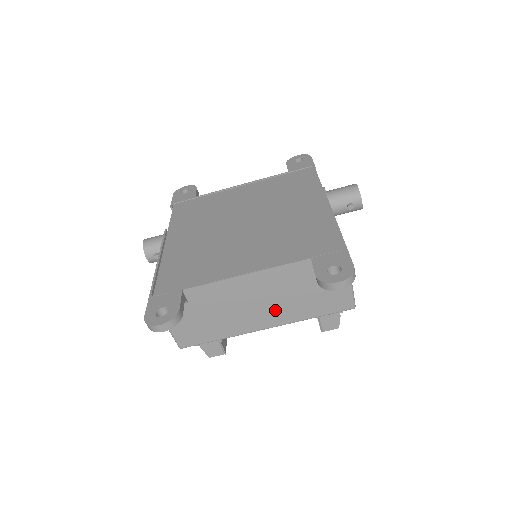
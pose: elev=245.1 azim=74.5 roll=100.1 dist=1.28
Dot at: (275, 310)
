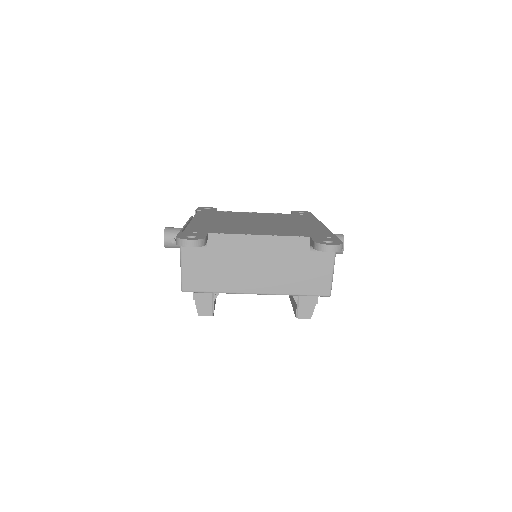
Dot at: (270, 277)
